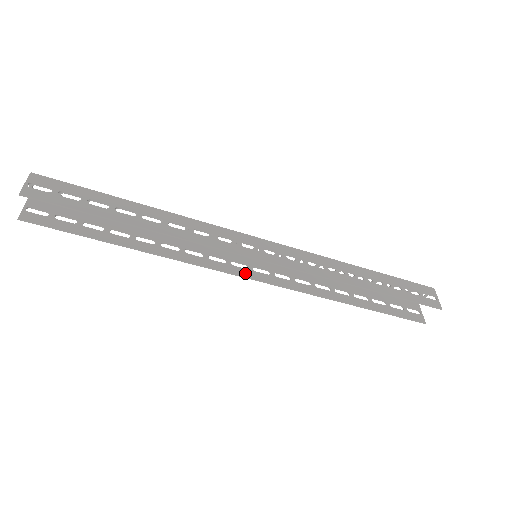
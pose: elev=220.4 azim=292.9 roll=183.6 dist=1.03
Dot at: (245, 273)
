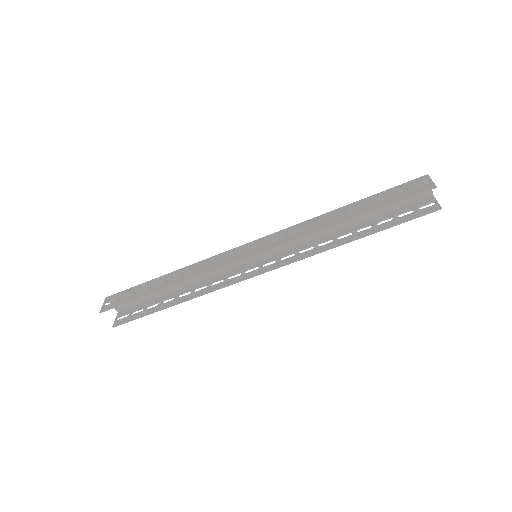
Dot at: (256, 273)
